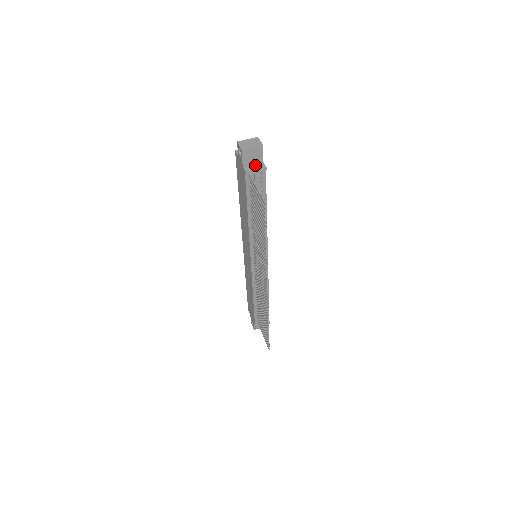
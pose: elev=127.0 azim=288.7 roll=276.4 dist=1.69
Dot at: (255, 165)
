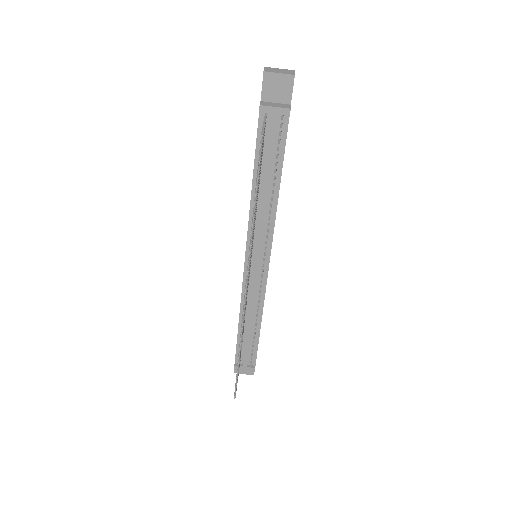
Dot at: (278, 103)
